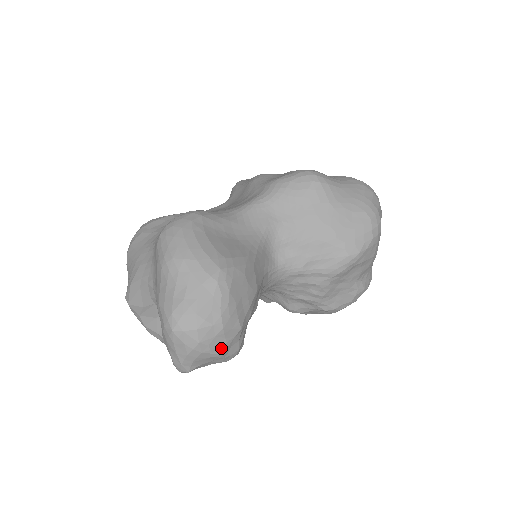
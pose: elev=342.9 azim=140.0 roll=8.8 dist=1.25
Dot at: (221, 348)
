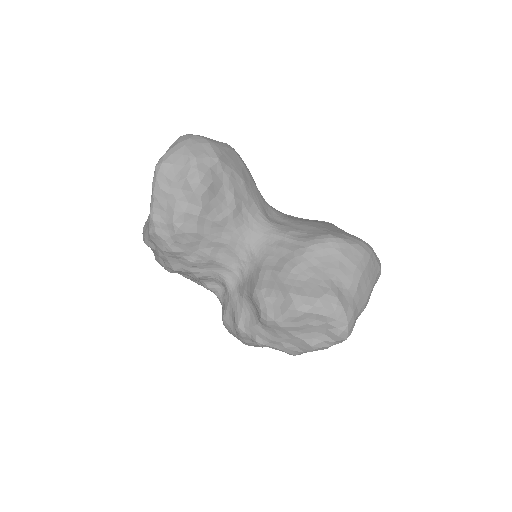
Dot at: (197, 153)
